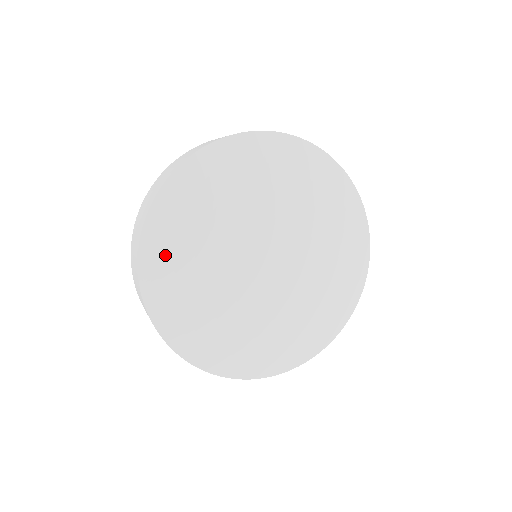
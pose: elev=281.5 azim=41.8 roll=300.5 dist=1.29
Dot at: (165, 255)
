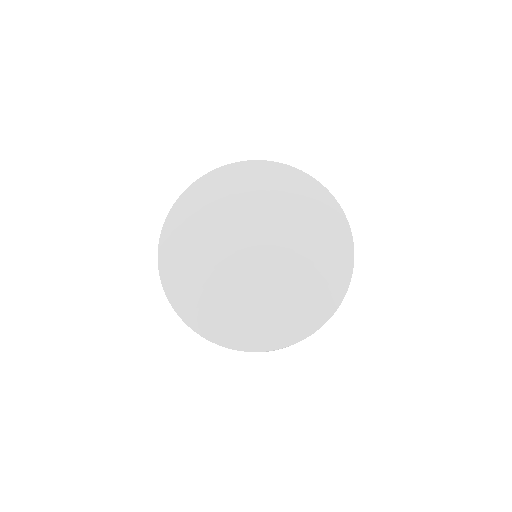
Dot at: (210, 191)
